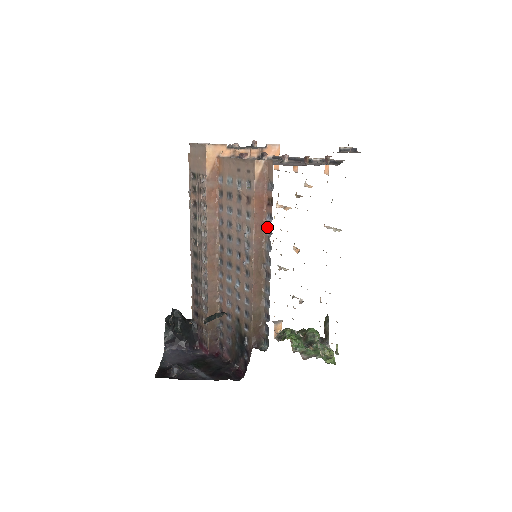
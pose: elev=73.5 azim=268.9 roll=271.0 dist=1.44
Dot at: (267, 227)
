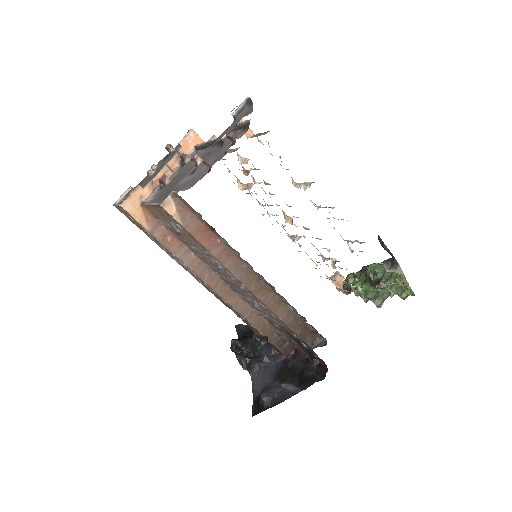
Dot at: (230, 248)
